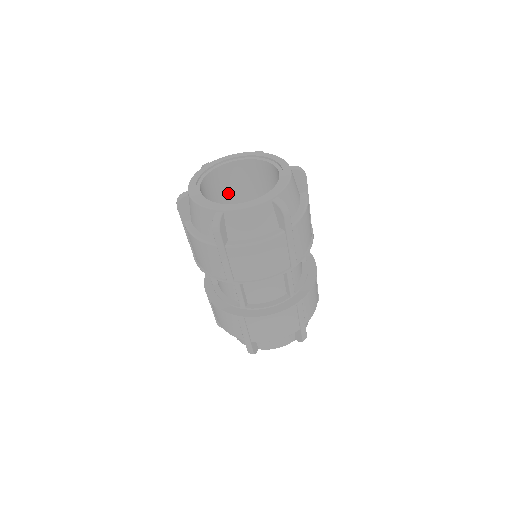
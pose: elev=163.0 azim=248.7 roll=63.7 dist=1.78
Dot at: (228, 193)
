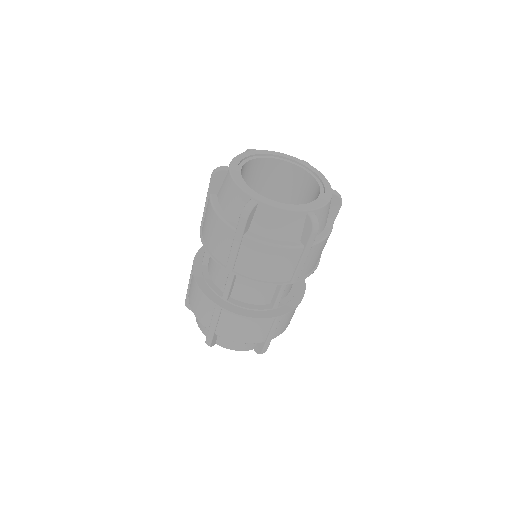
Dot at: (259, 186)
